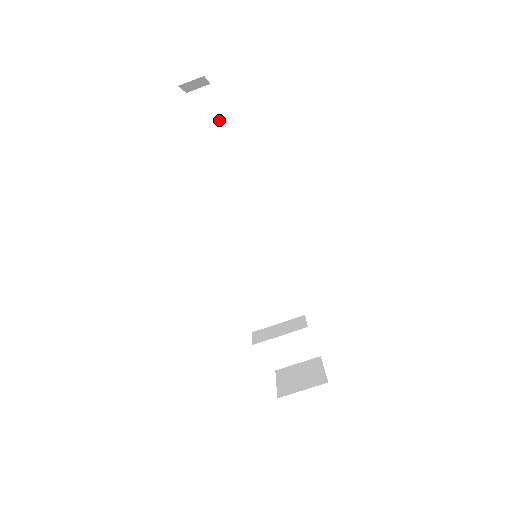
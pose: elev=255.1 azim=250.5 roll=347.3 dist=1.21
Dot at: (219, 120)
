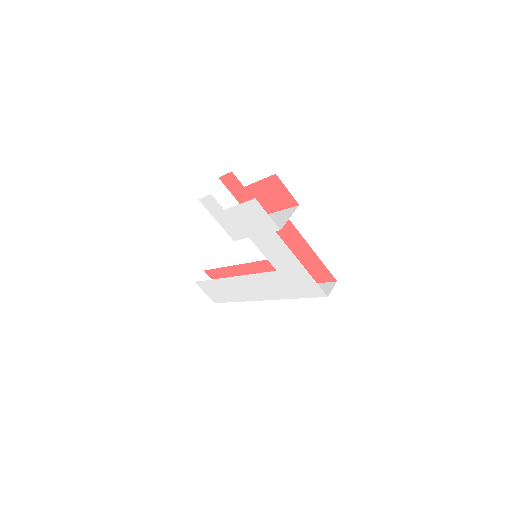
Dot at: occluded
